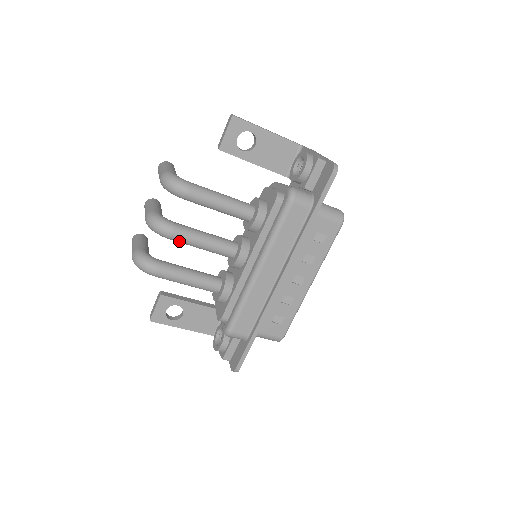
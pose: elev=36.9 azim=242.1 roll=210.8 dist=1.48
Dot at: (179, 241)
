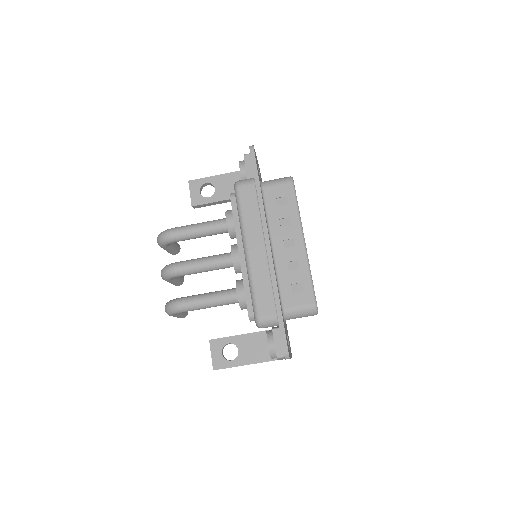
Dot at: (184, 272)
